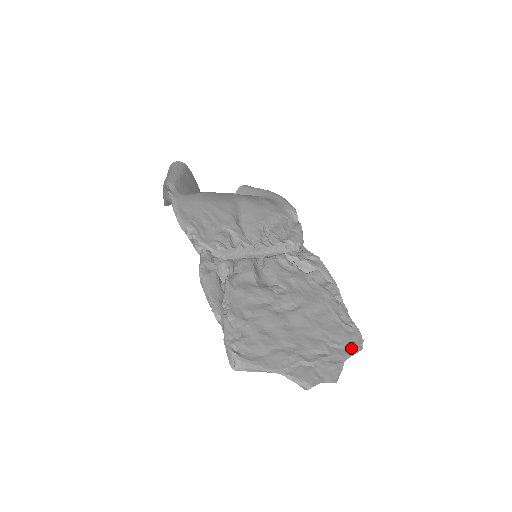
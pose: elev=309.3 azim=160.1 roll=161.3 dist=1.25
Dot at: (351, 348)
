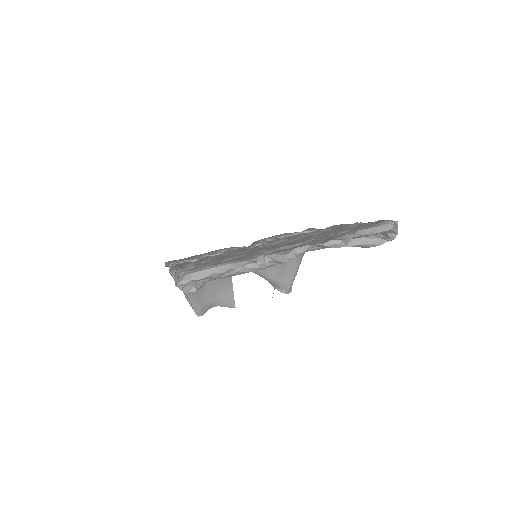
Dot at: (371, 225)
